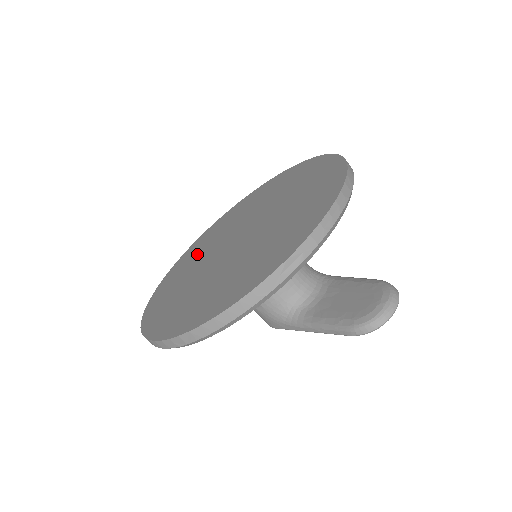
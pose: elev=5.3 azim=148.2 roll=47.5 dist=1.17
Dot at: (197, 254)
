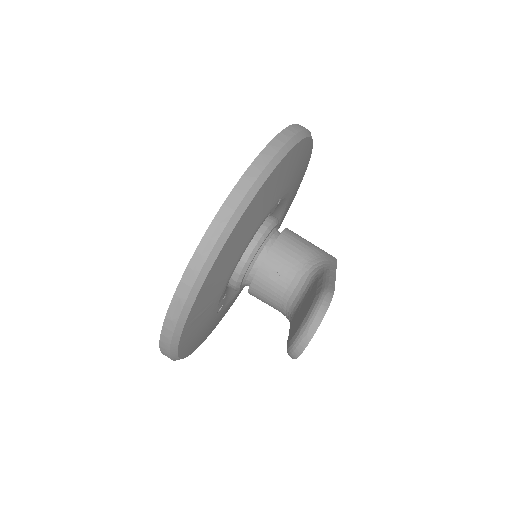
Dot at: occluded
